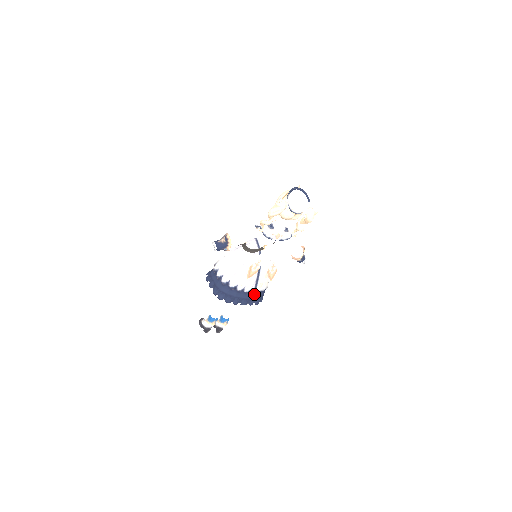
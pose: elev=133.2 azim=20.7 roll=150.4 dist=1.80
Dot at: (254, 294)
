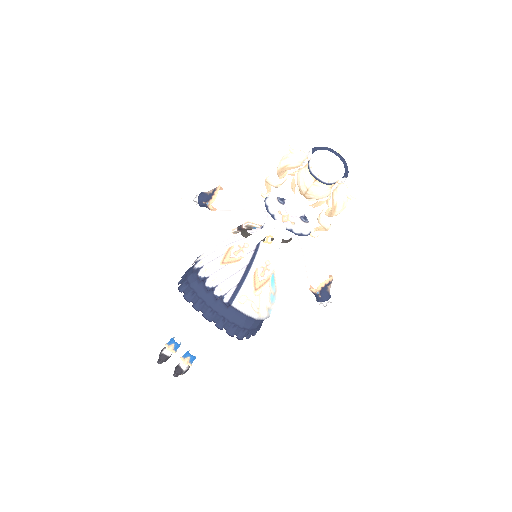
Dot at: (229, 311)
